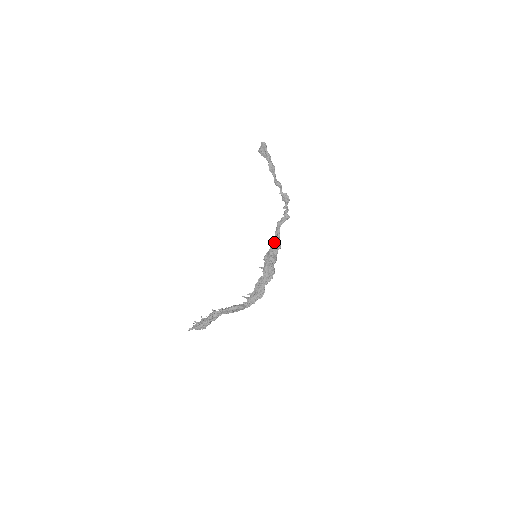
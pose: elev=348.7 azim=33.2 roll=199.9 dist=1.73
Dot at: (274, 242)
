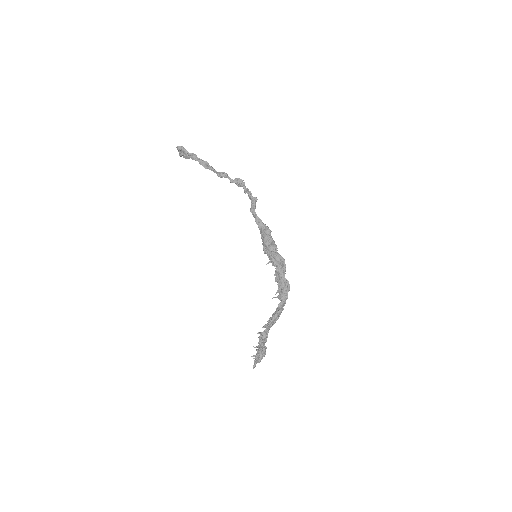
Dot at: (261, 231)
